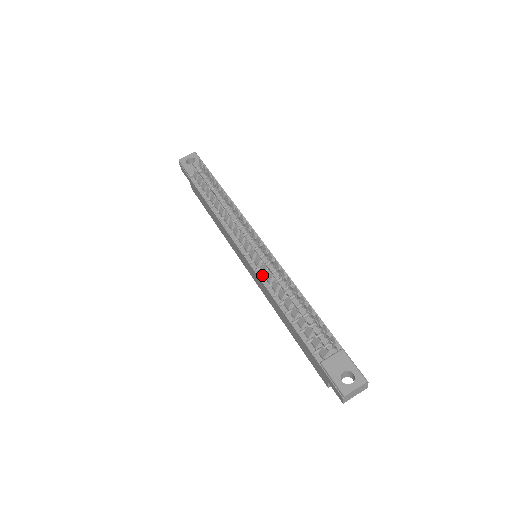
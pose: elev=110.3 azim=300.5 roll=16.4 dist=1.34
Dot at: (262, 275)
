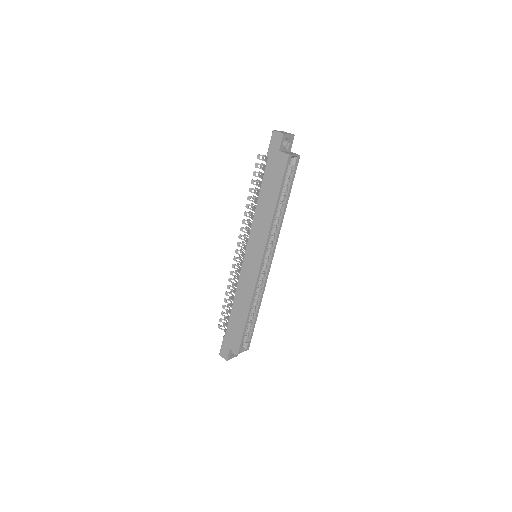
Dot at: (251, 233)
